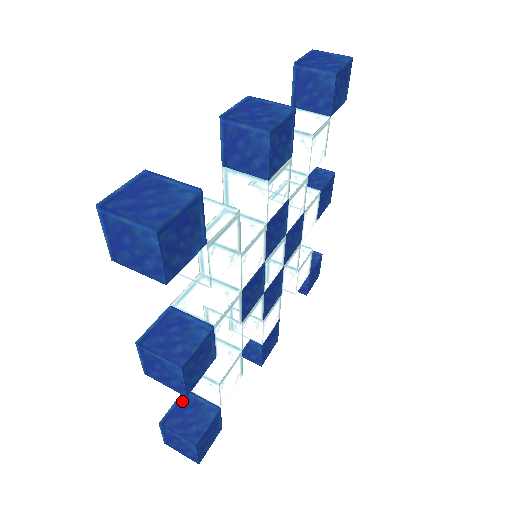
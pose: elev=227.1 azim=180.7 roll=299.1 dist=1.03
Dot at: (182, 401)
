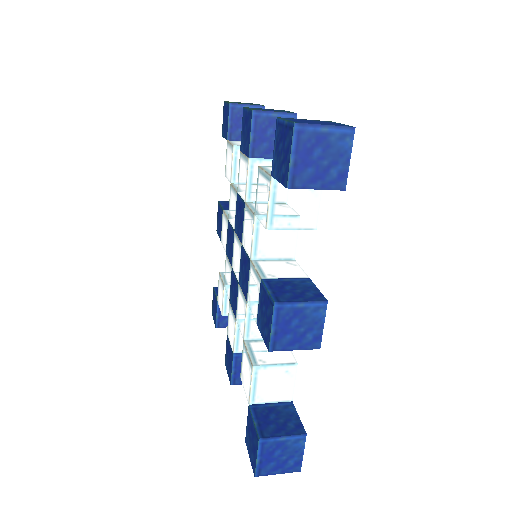
Dot at: (258, 414)
